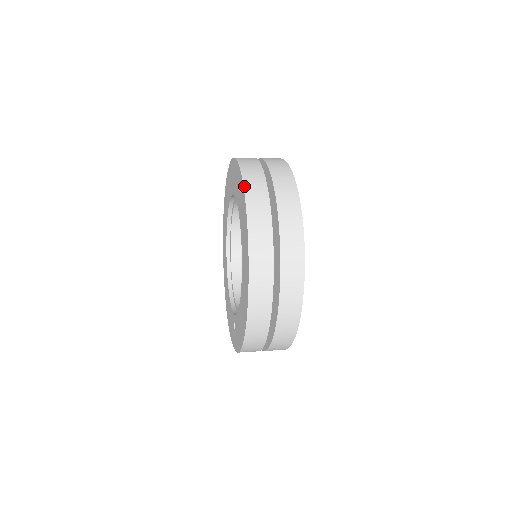
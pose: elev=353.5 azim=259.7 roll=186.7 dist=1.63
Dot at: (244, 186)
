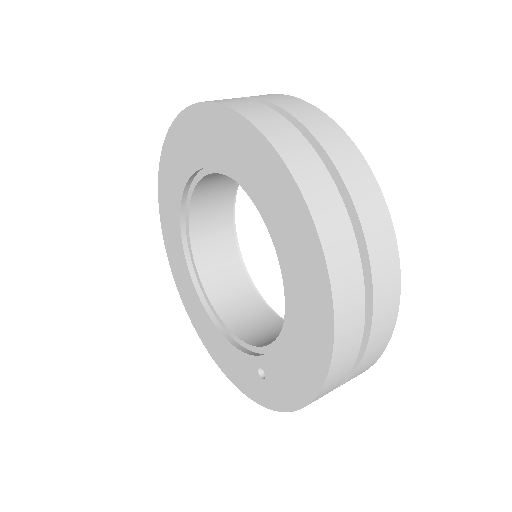
Dot at: (255, 125)
